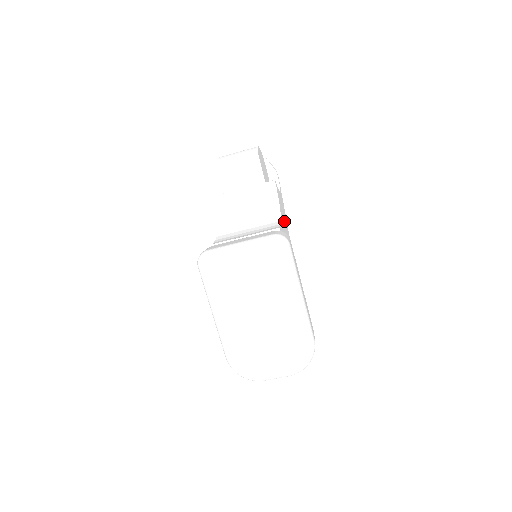
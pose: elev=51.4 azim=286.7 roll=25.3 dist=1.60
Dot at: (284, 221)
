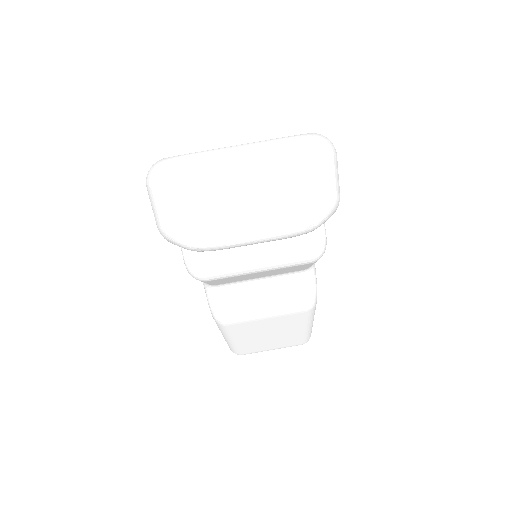
Dot at: occluded
